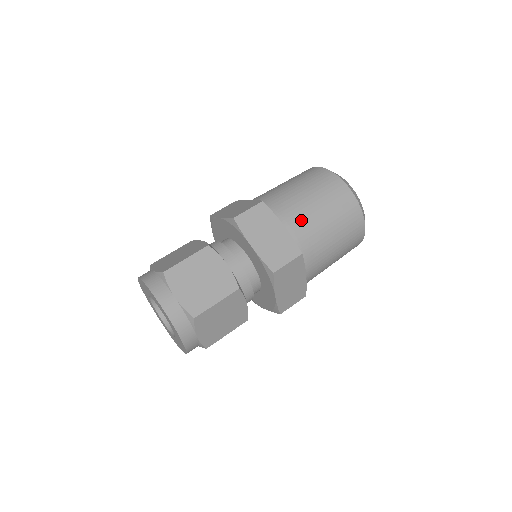
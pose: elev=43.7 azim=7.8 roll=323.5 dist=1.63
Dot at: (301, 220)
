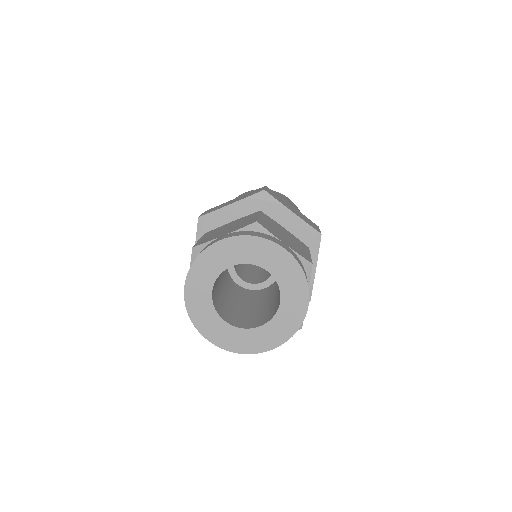
Dot at: occluded
